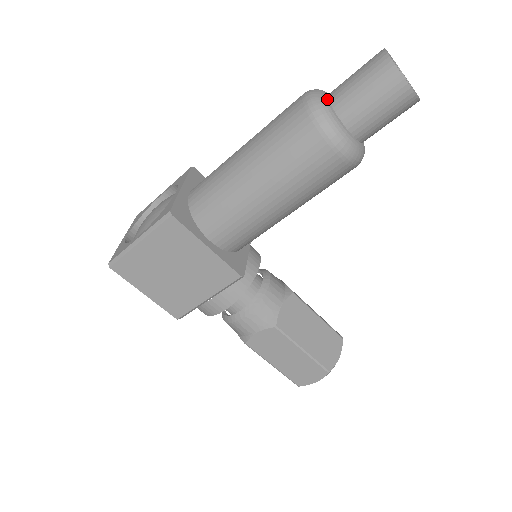
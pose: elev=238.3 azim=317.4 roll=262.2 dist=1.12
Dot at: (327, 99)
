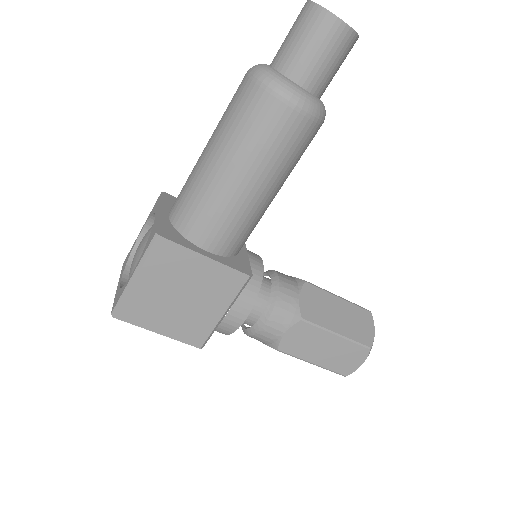
Dot at: (271, 67)
